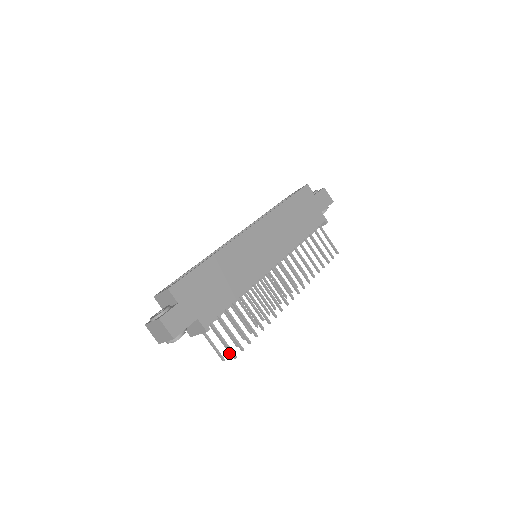
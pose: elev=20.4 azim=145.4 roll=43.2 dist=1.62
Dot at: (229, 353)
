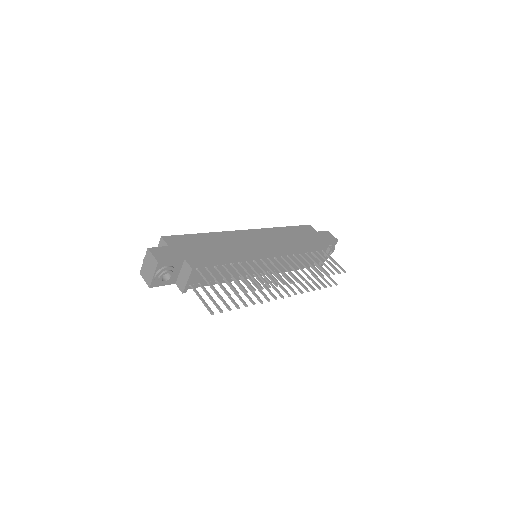
Dot at: (220, 312)
